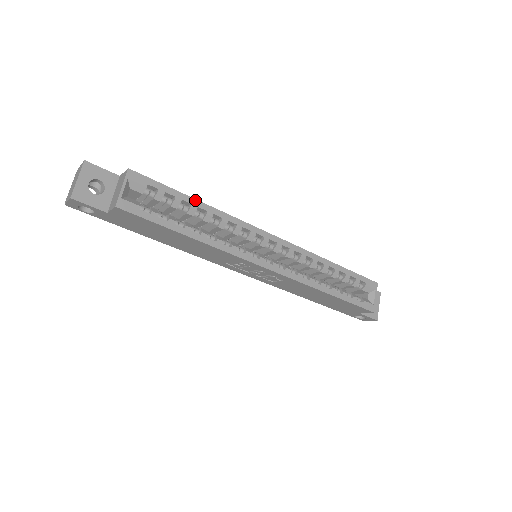
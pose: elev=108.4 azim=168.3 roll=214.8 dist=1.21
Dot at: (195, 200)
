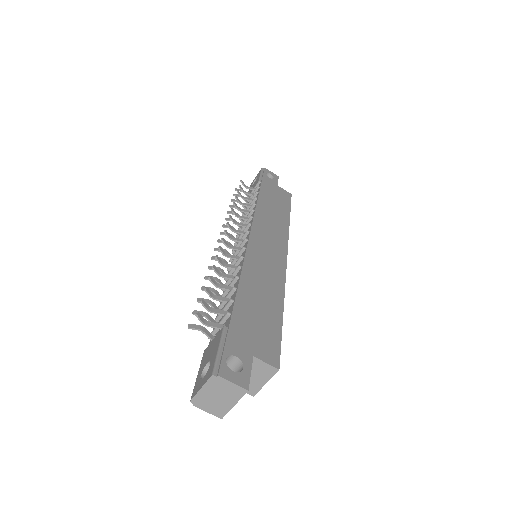
Dot at: occluded
